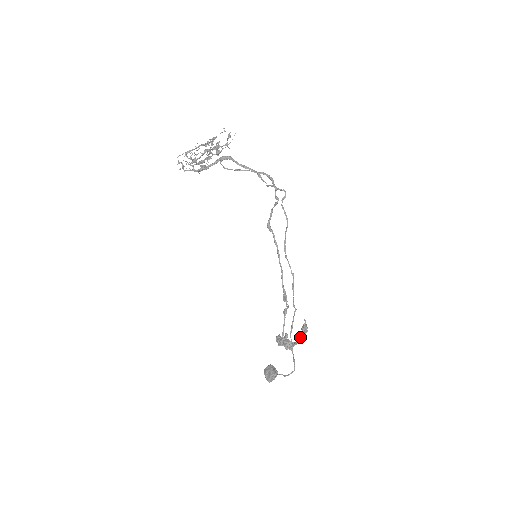
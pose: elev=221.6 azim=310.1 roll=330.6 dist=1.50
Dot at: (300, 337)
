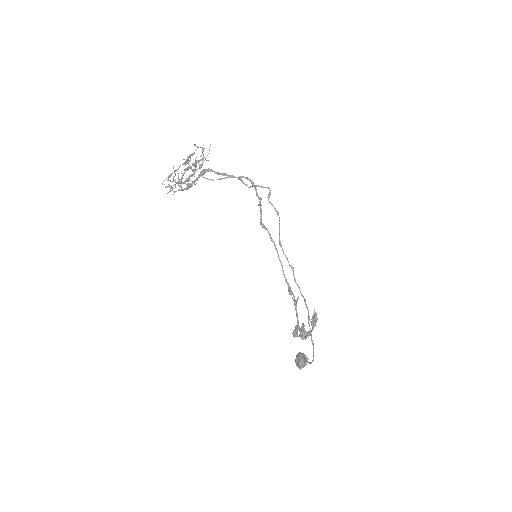
Dot at: (312, 326)
